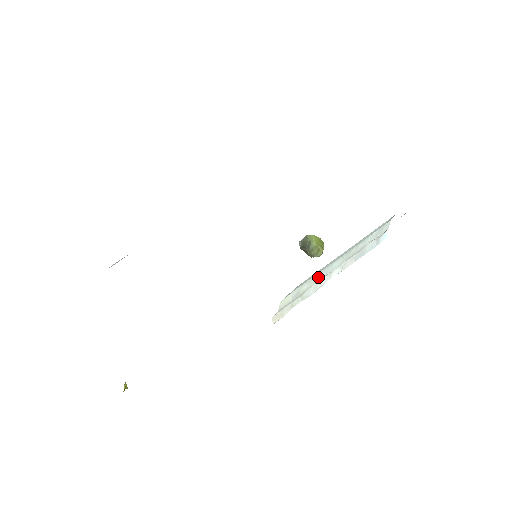
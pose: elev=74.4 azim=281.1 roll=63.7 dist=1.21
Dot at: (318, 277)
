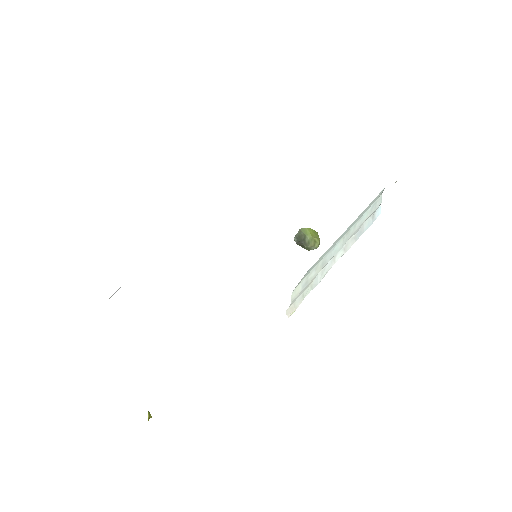
Dot at: (323, 262)
